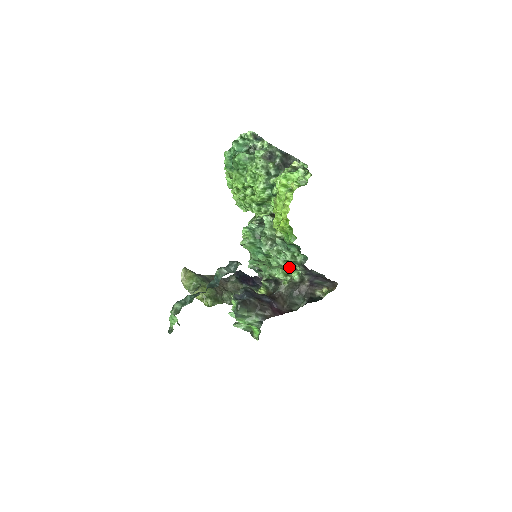
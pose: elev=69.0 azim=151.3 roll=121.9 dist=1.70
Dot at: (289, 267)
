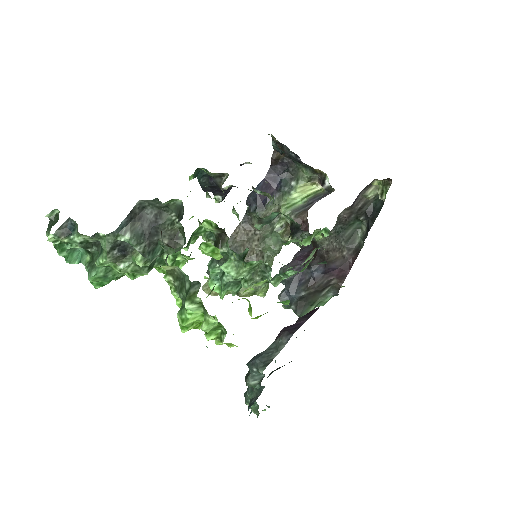
Dot at: (309, 259)
